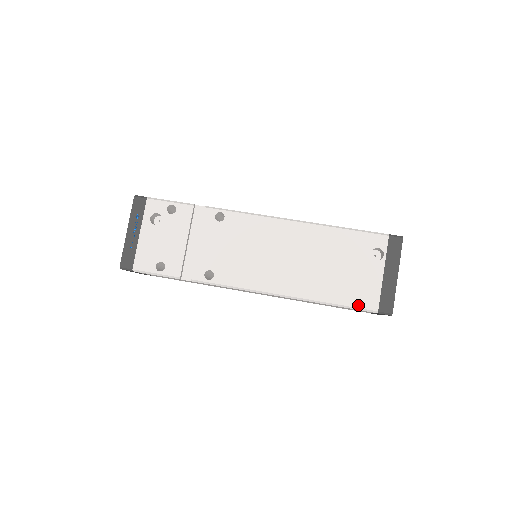
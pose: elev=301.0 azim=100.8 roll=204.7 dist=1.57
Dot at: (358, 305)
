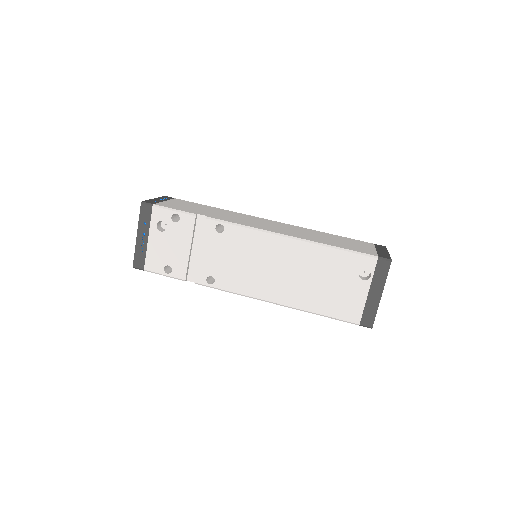
Dot at: (342, 318)
